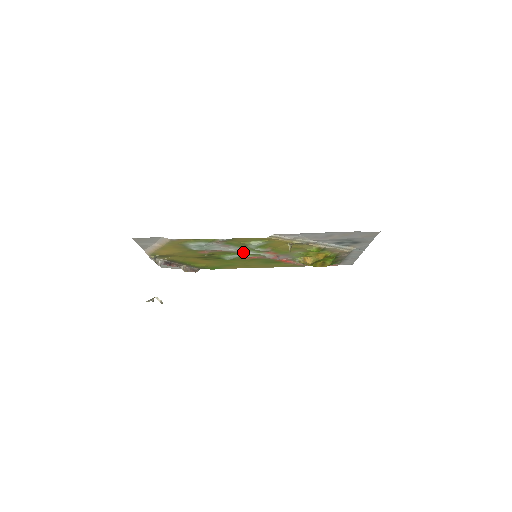
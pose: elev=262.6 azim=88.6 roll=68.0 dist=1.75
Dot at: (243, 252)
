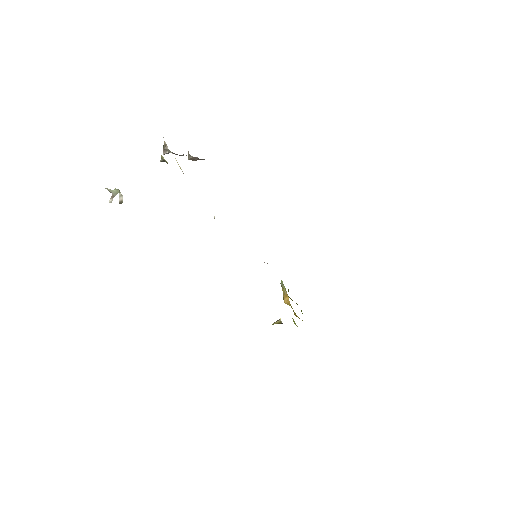
Dot at: occluded
